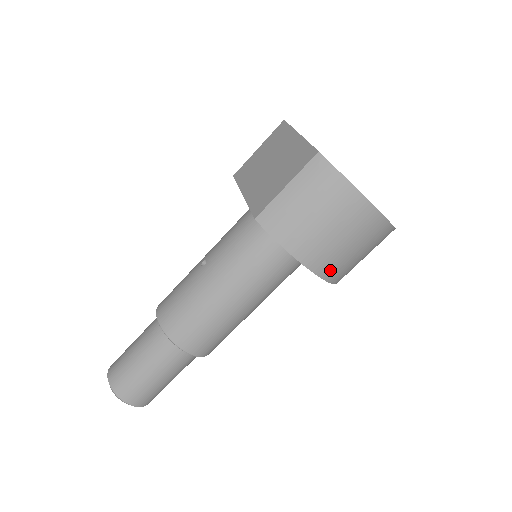
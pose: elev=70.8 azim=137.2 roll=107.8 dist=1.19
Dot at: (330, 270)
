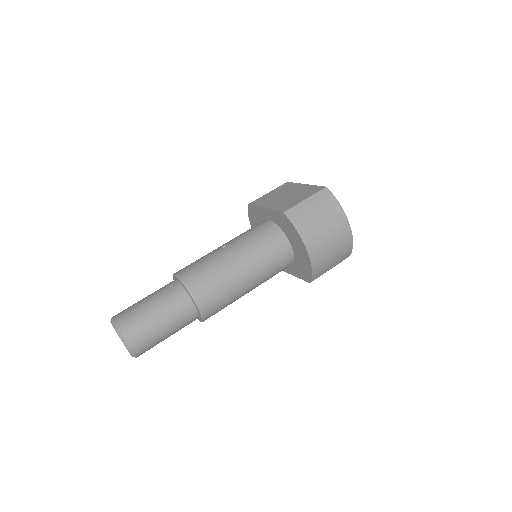
Dot at: (317, 261)
